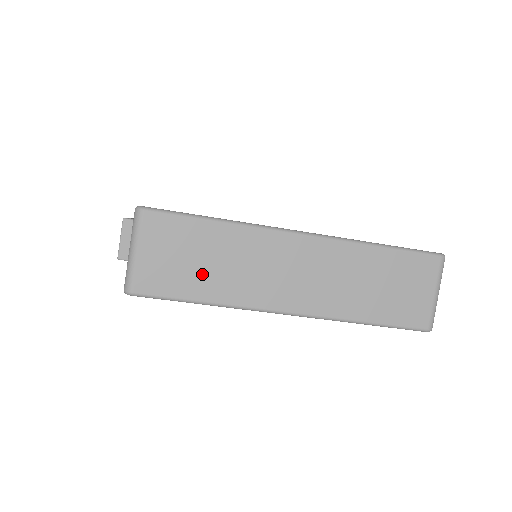
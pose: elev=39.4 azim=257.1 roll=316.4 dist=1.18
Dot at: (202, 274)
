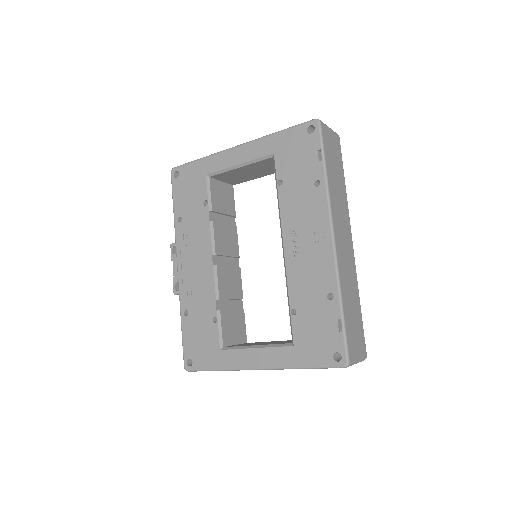
Dot at: occluded
